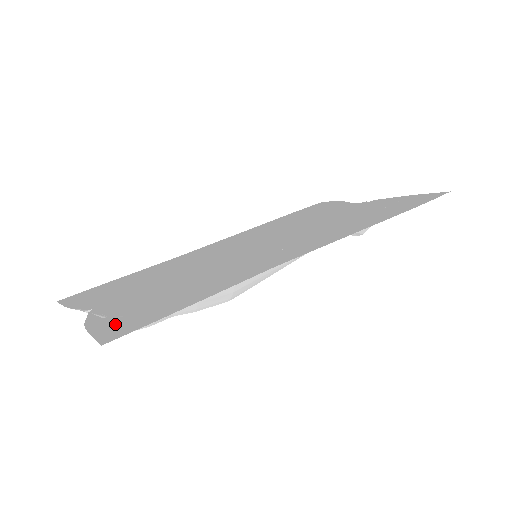
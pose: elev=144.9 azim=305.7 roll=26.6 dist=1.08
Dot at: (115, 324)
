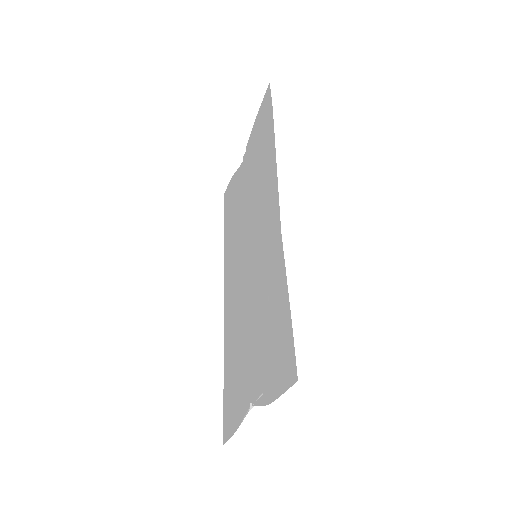
Dot at: (279, 373)
